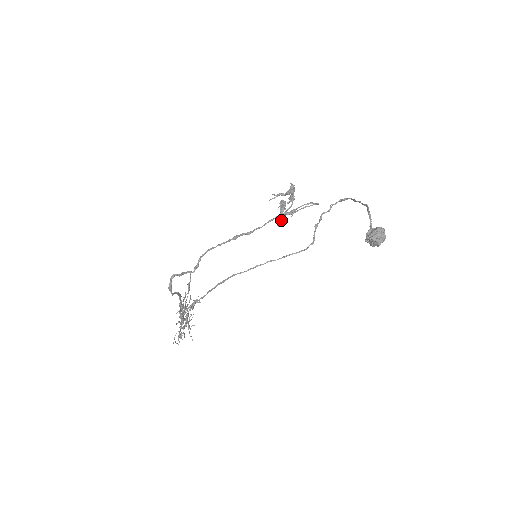
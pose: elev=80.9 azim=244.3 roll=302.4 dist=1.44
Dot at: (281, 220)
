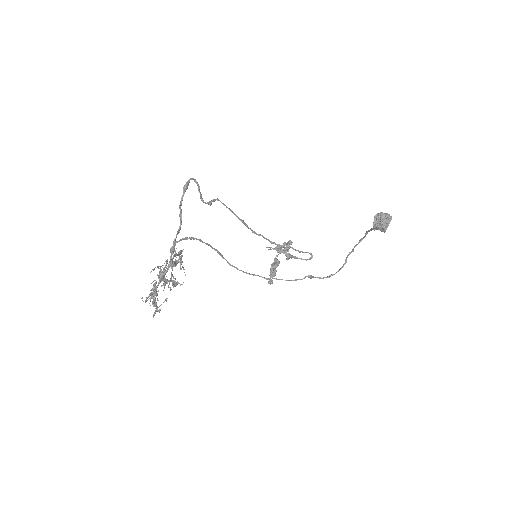
Dot at: (276, 264)
